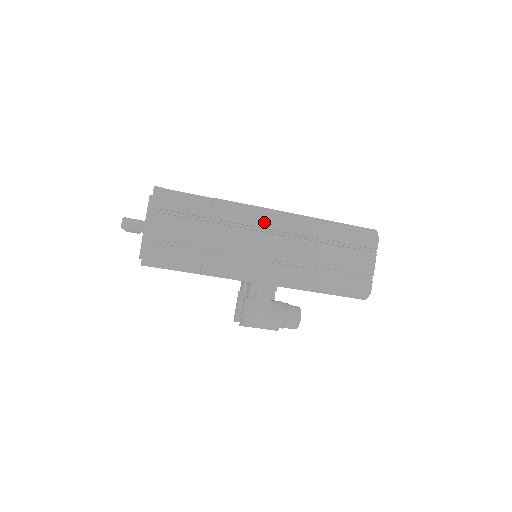
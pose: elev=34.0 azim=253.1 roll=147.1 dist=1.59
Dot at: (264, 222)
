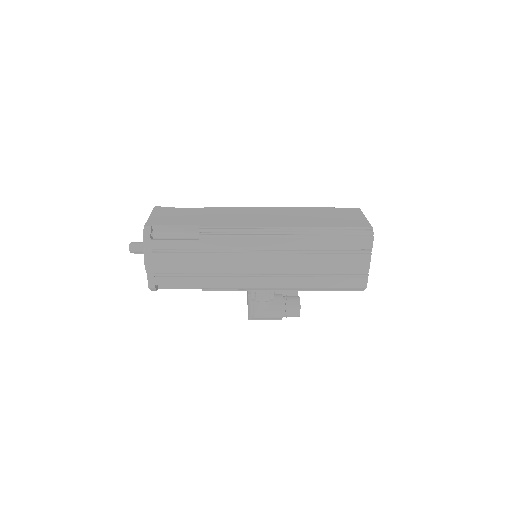
Dot at: (251, 244)
